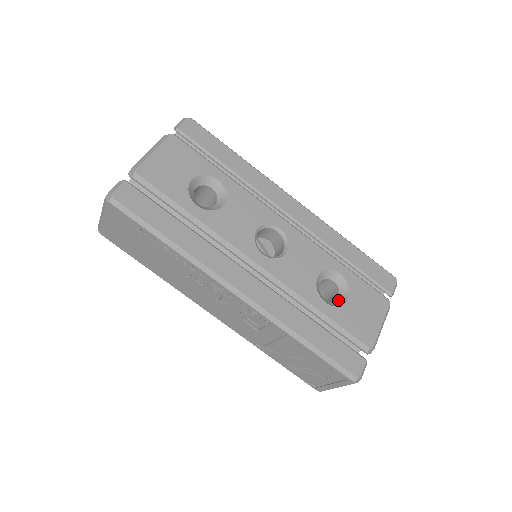
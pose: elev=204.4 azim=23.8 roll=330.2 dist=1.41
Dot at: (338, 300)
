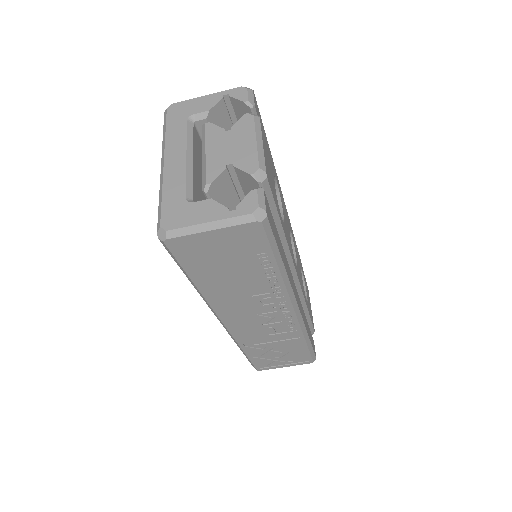
Dot at: occluded
